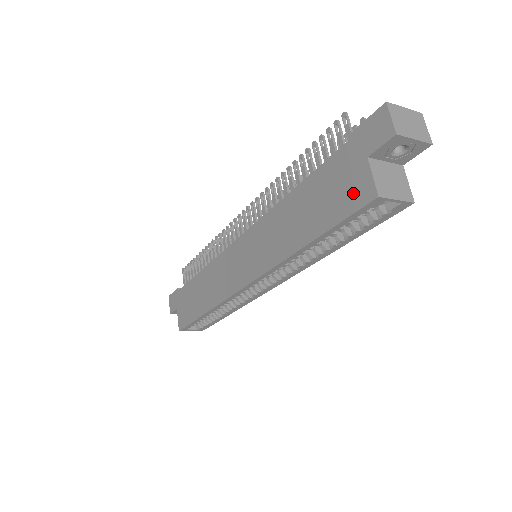
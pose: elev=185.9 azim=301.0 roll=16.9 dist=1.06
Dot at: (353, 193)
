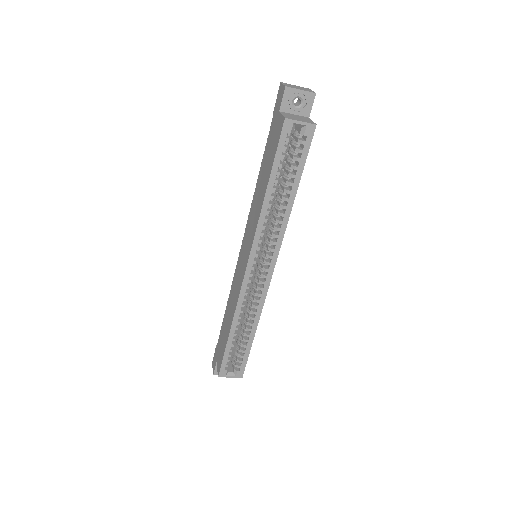
Dot at: (277, 133)
